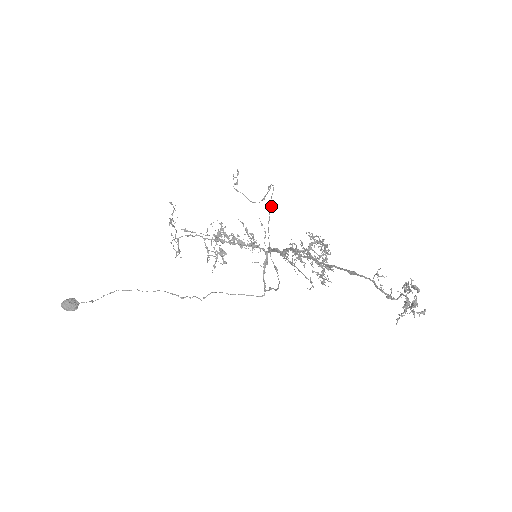
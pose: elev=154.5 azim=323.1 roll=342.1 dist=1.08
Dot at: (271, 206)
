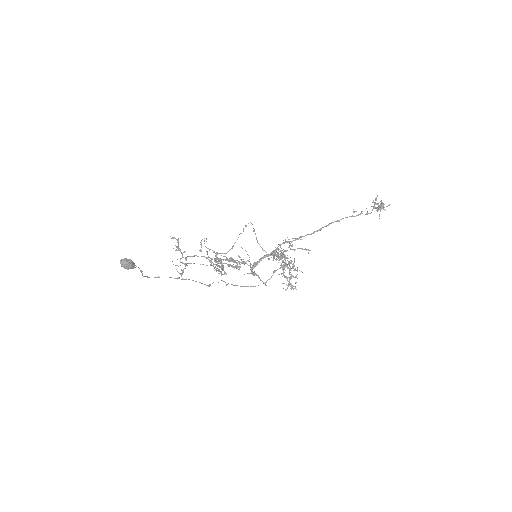
Dot at: occluded
